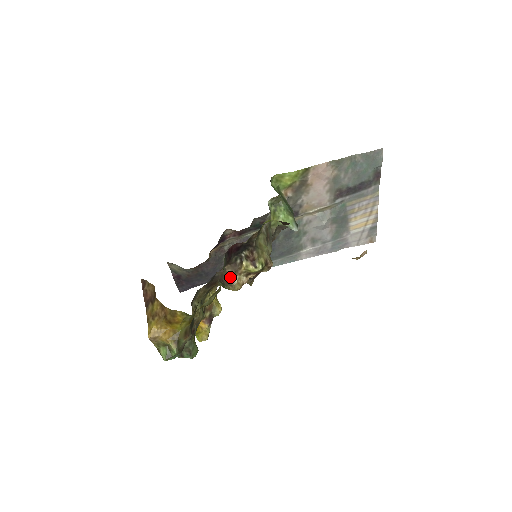
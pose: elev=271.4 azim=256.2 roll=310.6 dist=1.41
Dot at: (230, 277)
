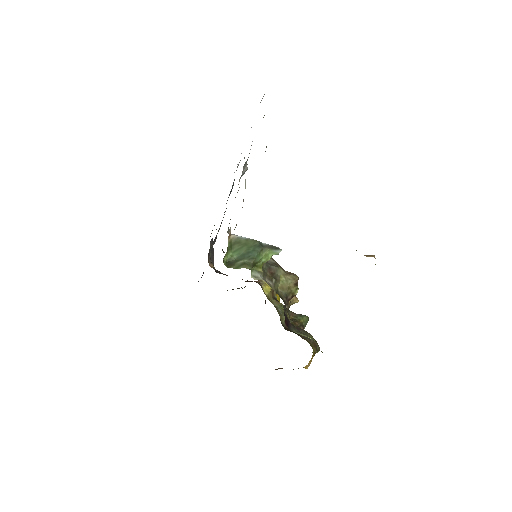
Dot at: occluded
